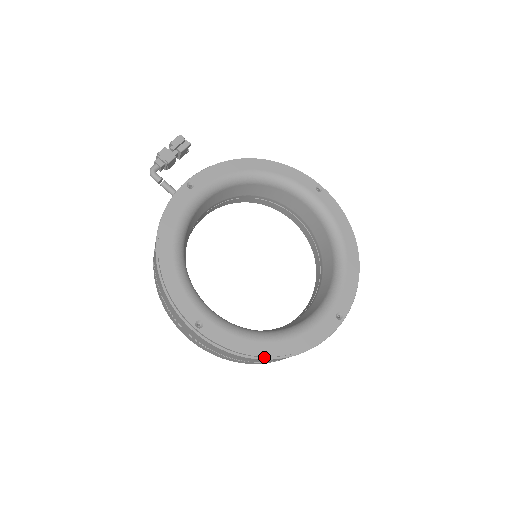
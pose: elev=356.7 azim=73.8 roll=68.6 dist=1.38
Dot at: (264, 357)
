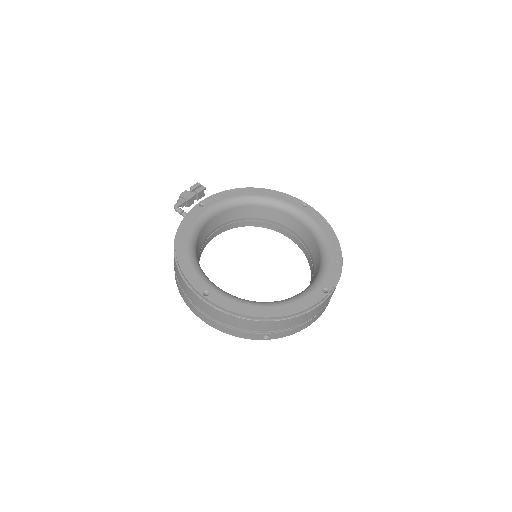
Dot at: (260, 319)
